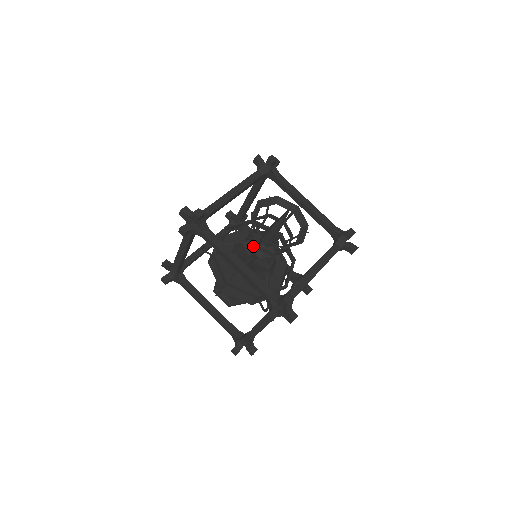
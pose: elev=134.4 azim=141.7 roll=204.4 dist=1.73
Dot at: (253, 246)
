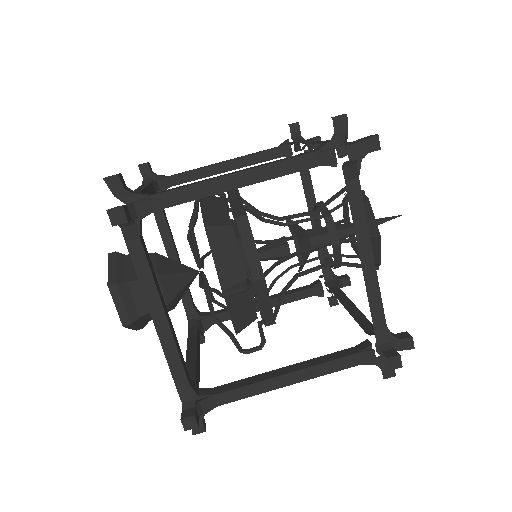
Dot at: (302, 239)
